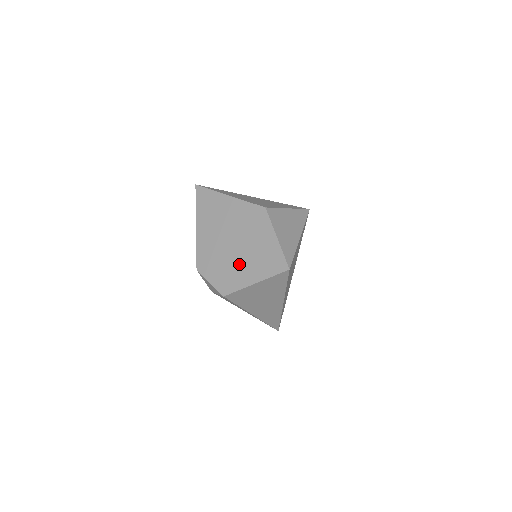
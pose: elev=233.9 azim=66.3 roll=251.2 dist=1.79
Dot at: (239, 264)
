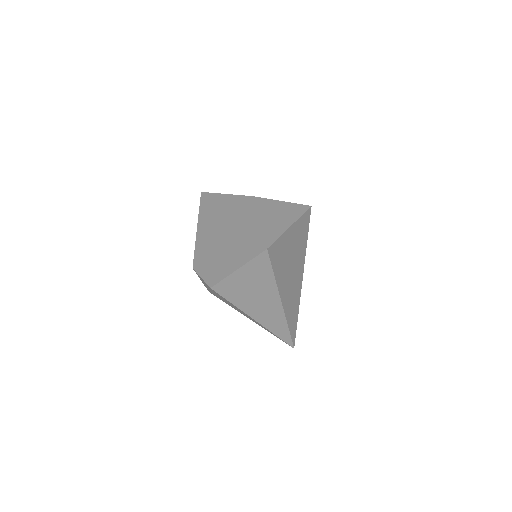
Dot at: (226, 254)
